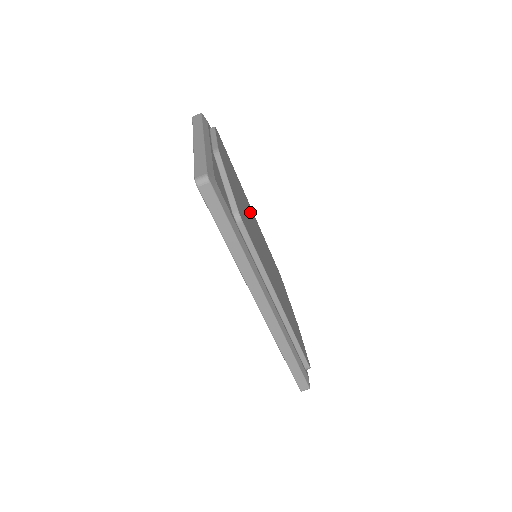
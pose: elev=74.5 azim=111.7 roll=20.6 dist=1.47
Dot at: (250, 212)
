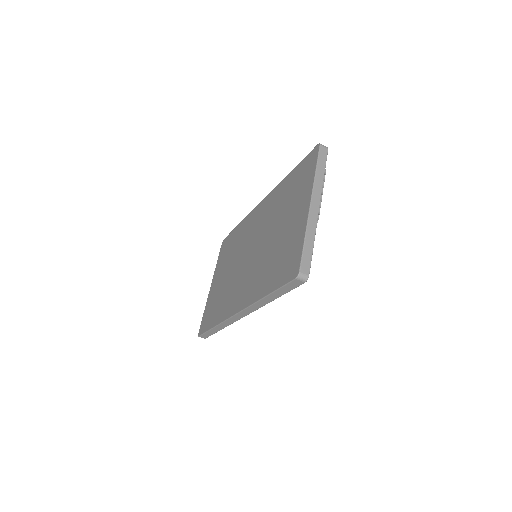
Dot at: occluded
